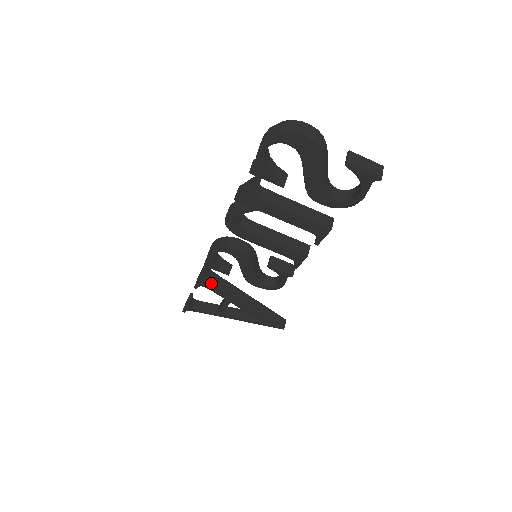
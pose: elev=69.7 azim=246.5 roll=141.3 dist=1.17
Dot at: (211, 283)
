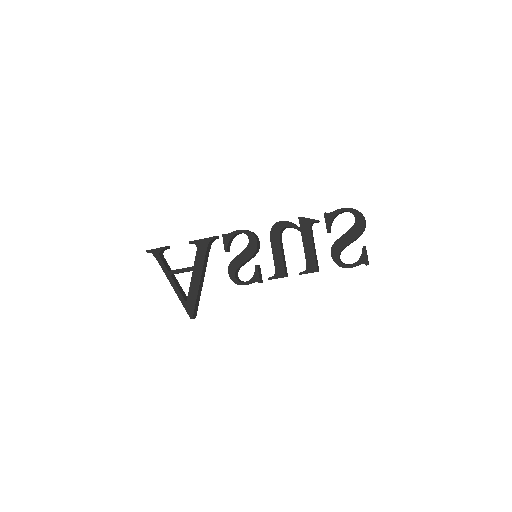
Dot at: (206, 248)
